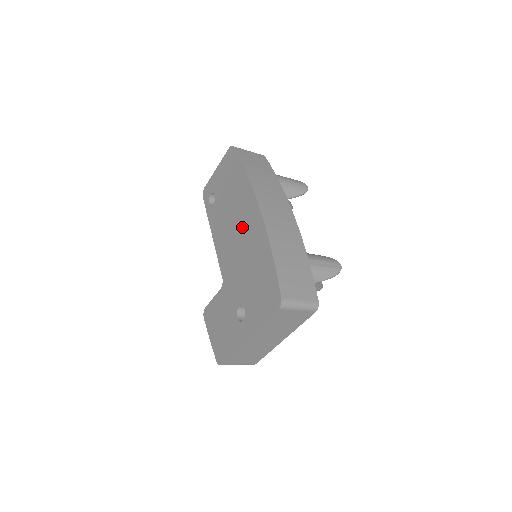
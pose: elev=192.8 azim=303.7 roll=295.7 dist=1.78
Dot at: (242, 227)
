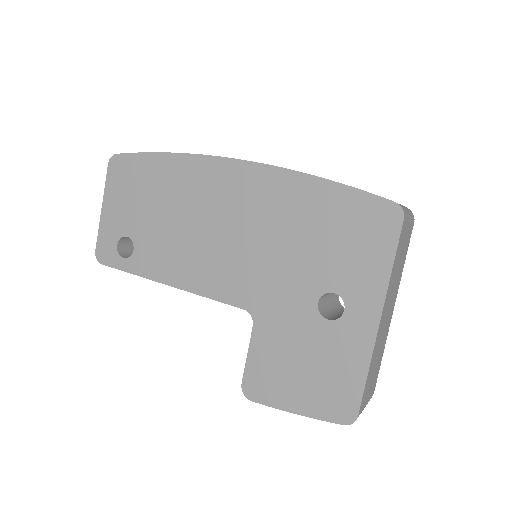
Dot at: (225, 212)
